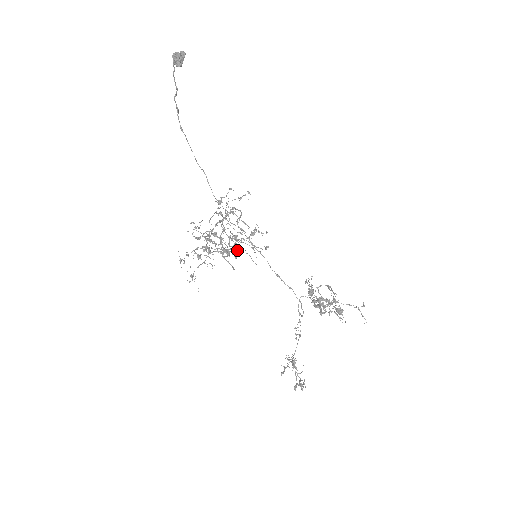
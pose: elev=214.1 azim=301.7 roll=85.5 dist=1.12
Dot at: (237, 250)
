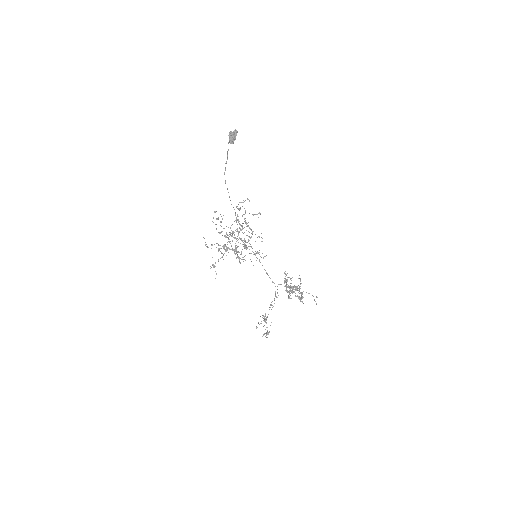
Dot at: occluded
